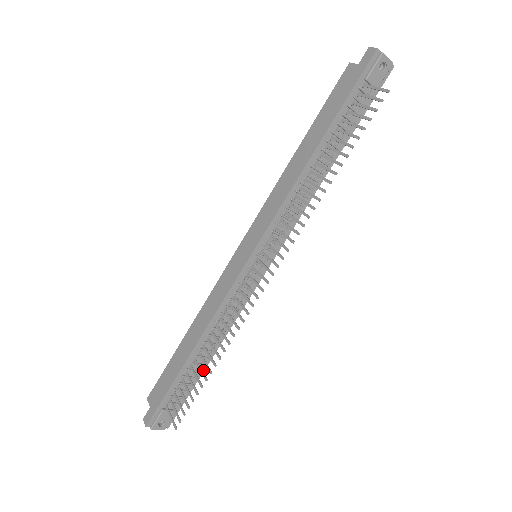
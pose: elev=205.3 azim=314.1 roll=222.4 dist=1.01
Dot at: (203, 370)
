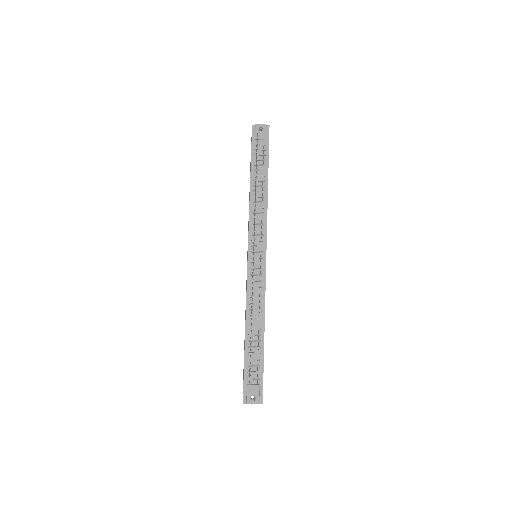
Dot at: (263, 346)
